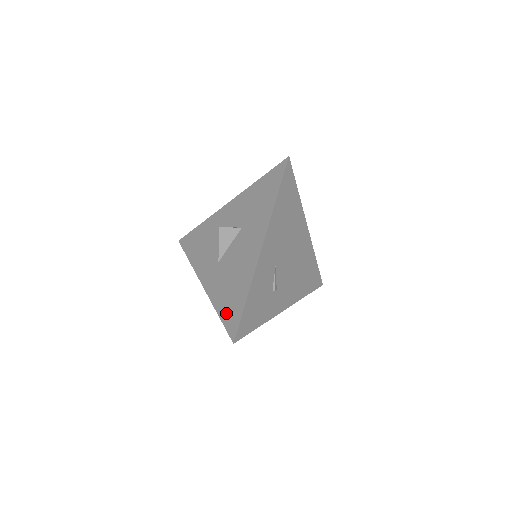
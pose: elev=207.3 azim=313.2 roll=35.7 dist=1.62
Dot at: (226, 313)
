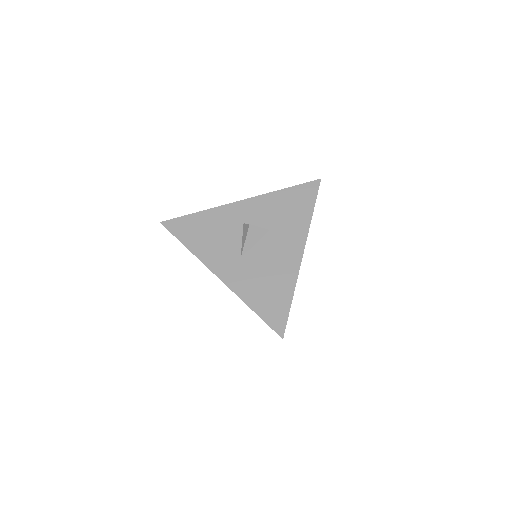
Dot at: (266, 310)
